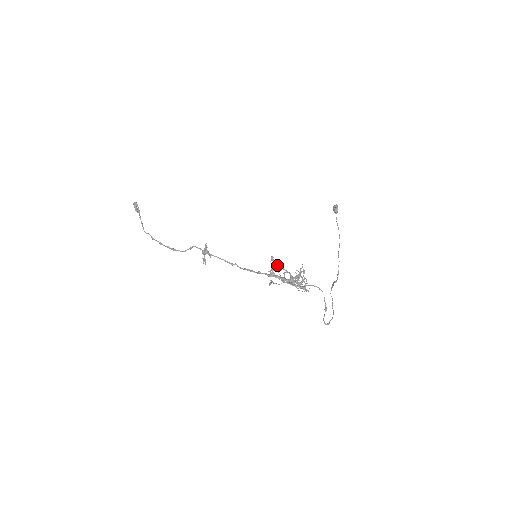
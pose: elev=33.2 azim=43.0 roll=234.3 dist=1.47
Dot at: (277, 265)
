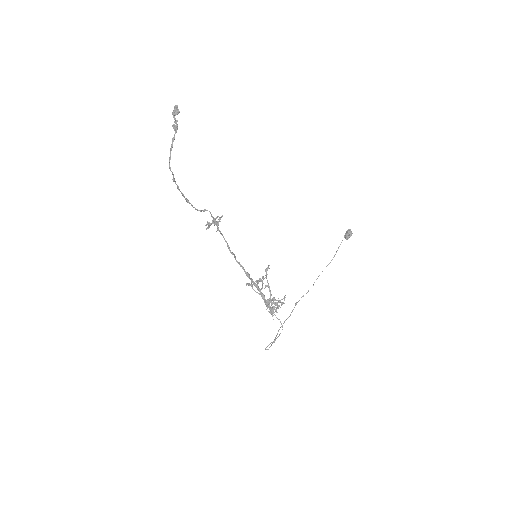
Dot at: occluded
